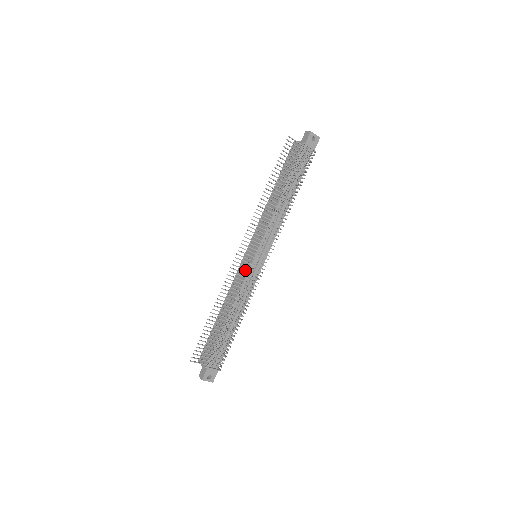
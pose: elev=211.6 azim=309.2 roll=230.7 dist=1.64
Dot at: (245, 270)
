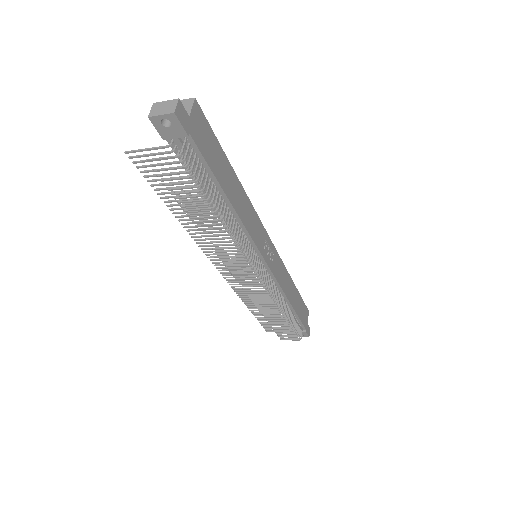
Dot at: occluded
